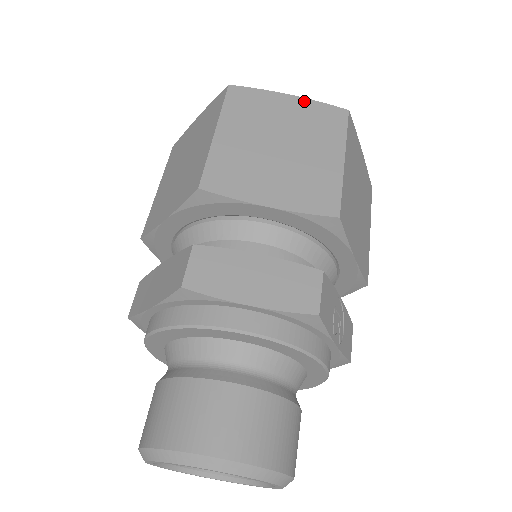
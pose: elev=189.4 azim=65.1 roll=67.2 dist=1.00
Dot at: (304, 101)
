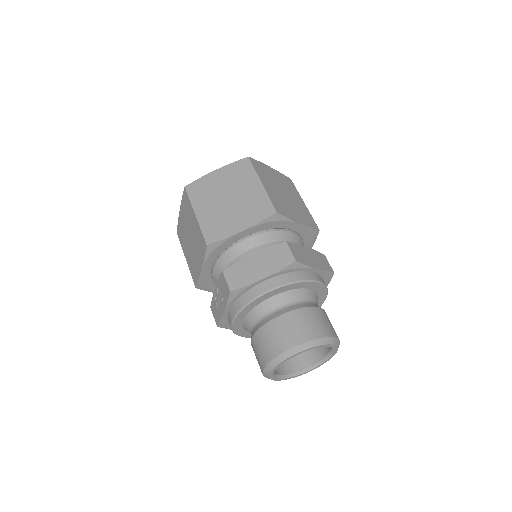
Dot at: (276, 171)
